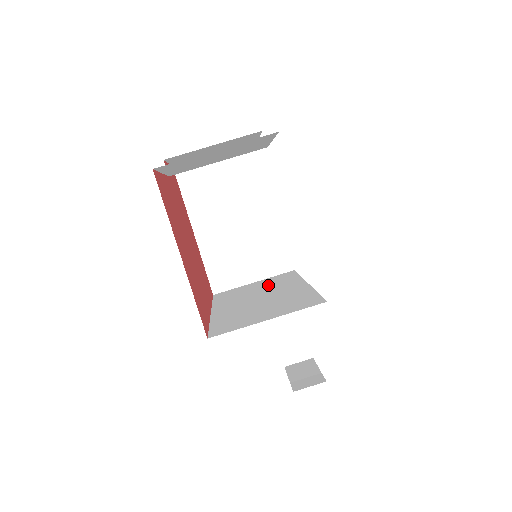
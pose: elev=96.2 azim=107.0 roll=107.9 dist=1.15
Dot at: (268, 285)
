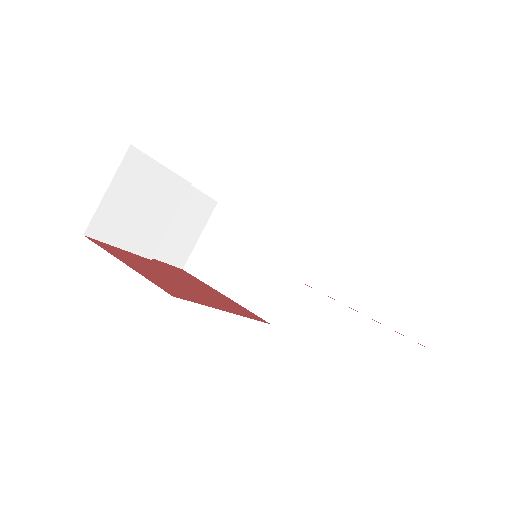
Dot at: occluded
